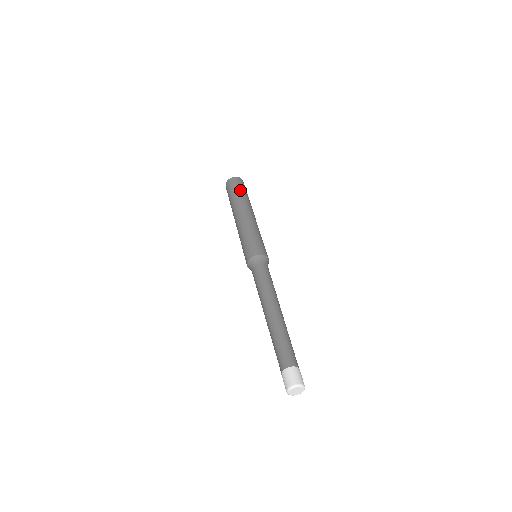
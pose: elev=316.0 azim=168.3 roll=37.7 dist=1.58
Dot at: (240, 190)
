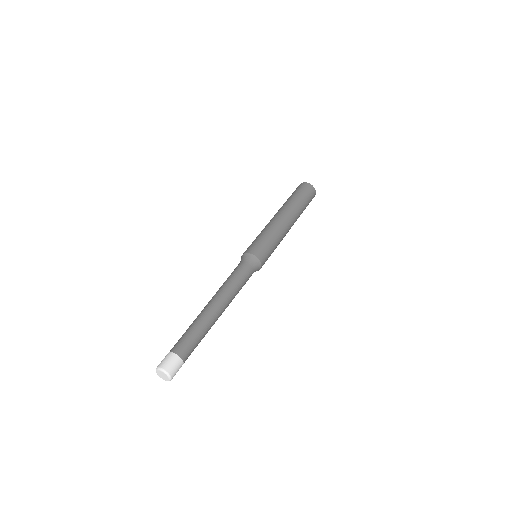
Dot at: (298, 195)
